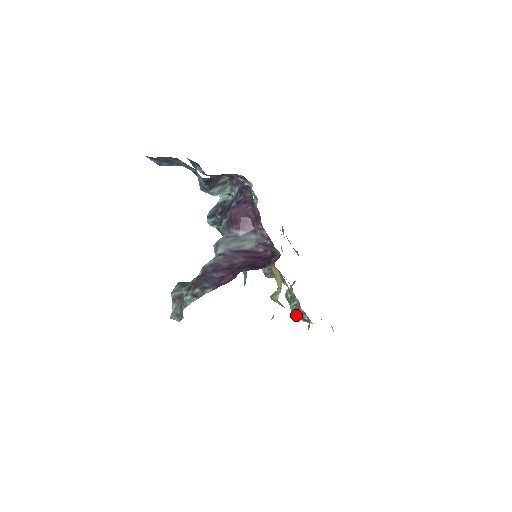
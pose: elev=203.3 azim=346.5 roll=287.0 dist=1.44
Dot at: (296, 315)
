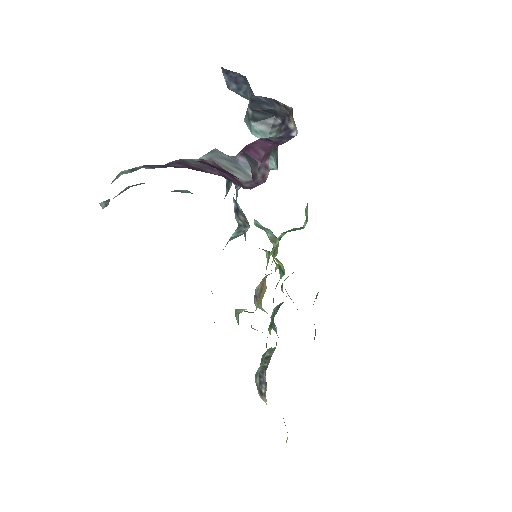
Dot at: (257, 381)
